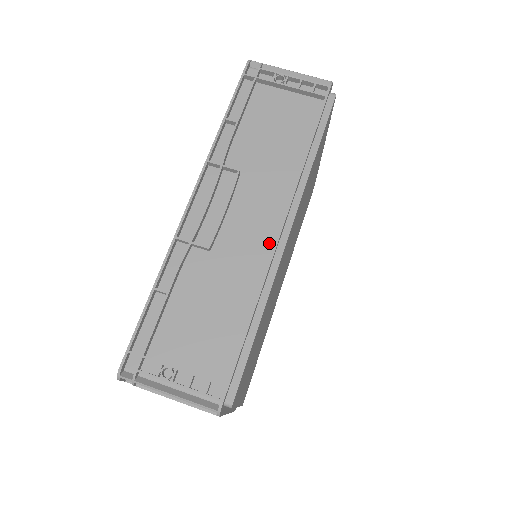
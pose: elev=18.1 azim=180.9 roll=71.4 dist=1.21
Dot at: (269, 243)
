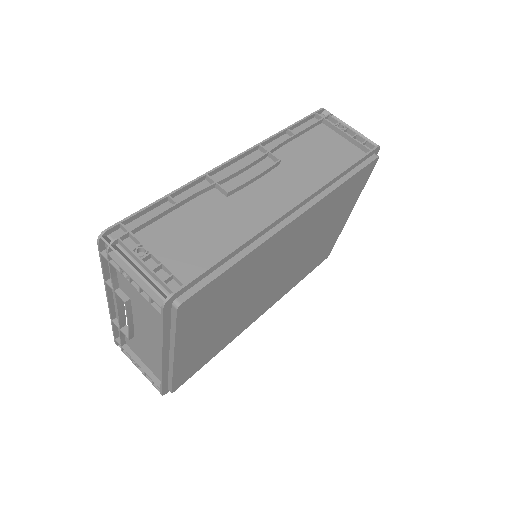
Dot at: (277, 214)
